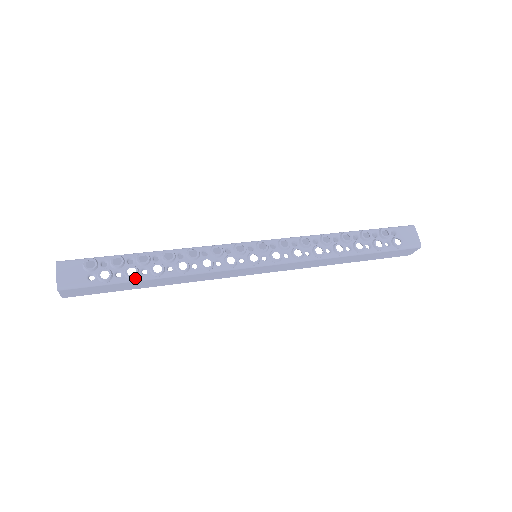
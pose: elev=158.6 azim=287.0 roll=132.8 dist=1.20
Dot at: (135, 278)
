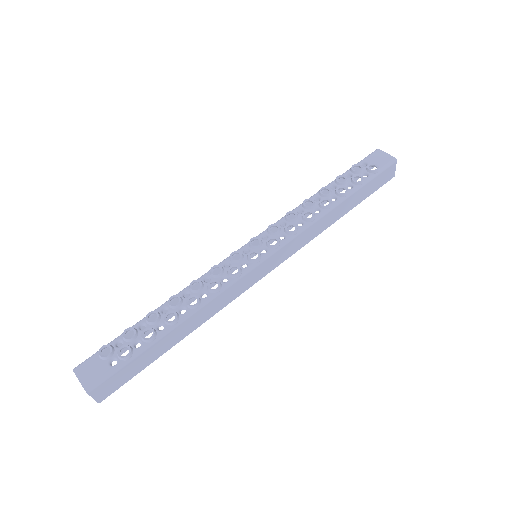
Dot at: (155, 338)
